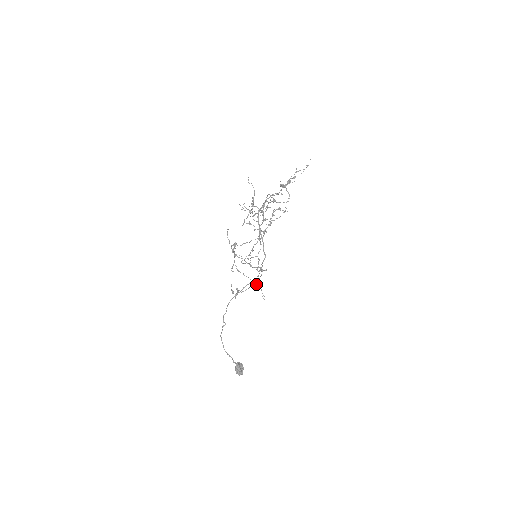
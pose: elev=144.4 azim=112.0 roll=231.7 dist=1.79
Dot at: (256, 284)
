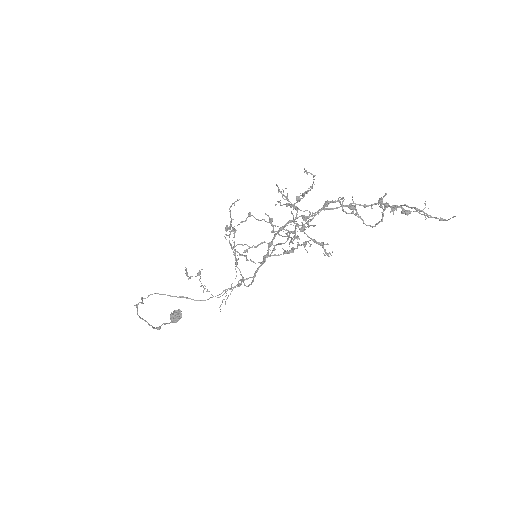
Dot at: (213, 296)
